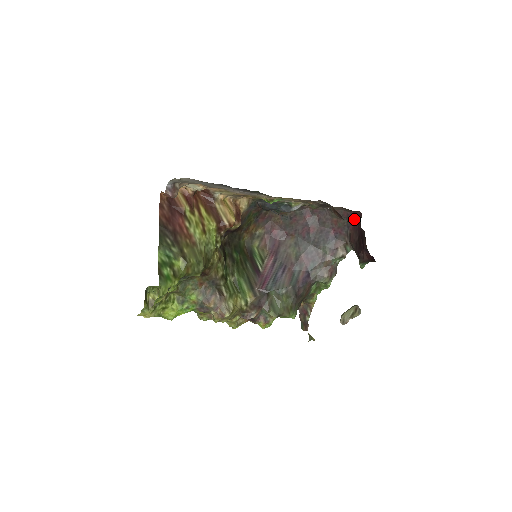
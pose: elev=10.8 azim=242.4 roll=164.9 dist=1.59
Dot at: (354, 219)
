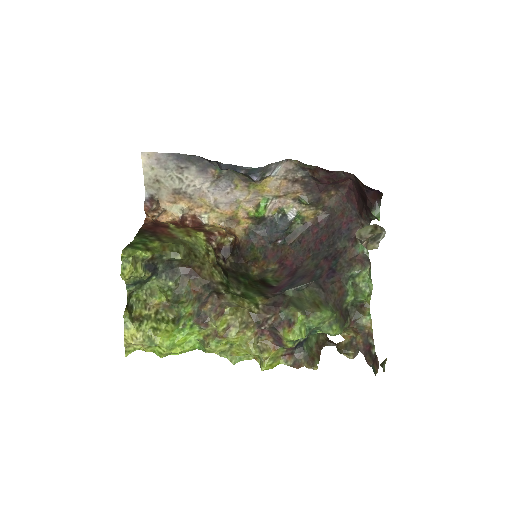
Dot at: (353, 195)
